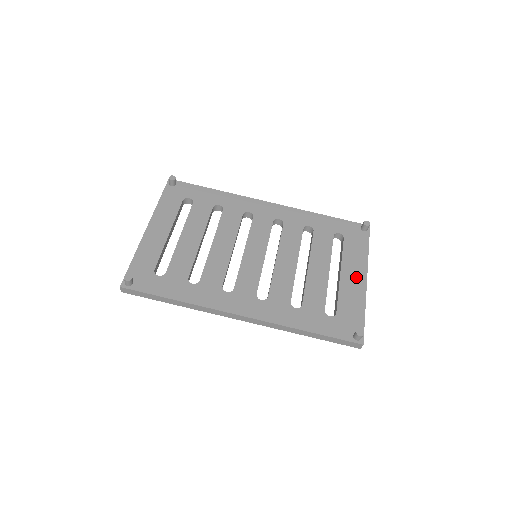
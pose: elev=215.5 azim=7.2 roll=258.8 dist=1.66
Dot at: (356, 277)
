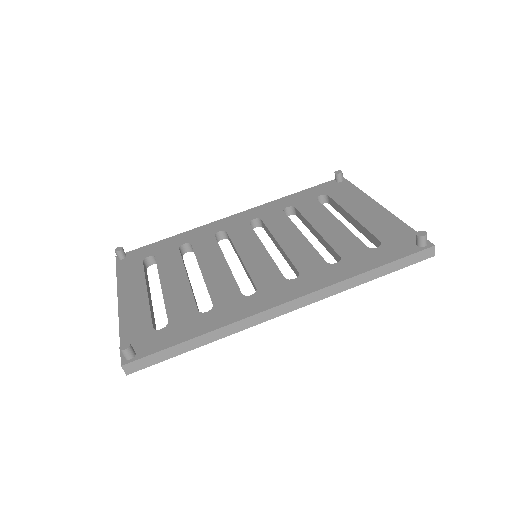
Dot at: (369, 210)
